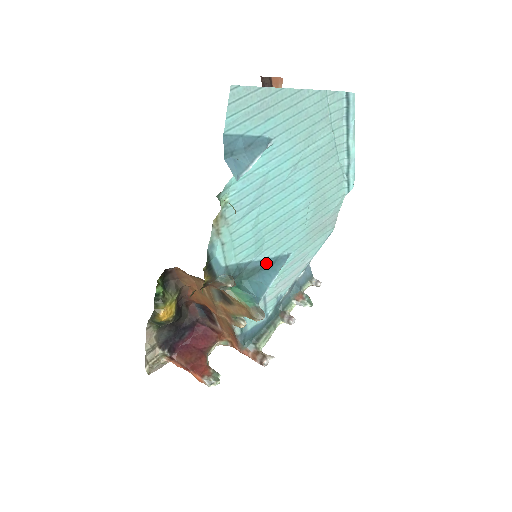
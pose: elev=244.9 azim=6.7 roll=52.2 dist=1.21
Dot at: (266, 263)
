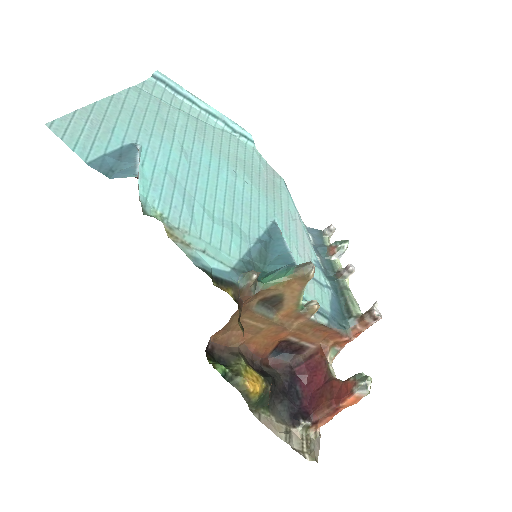
Dot at: (264, 241)
